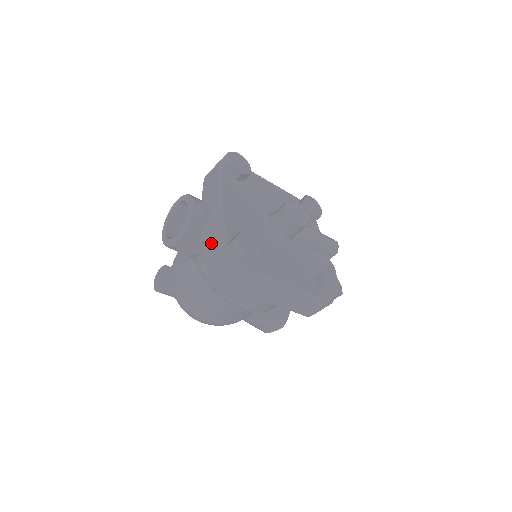
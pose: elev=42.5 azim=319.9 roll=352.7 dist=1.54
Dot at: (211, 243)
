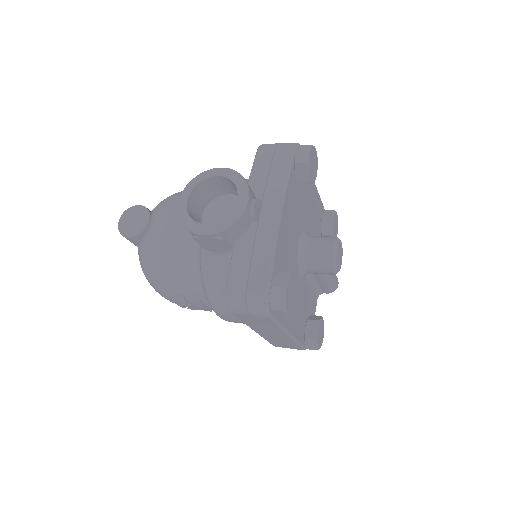
Dot at: (246, 262)
